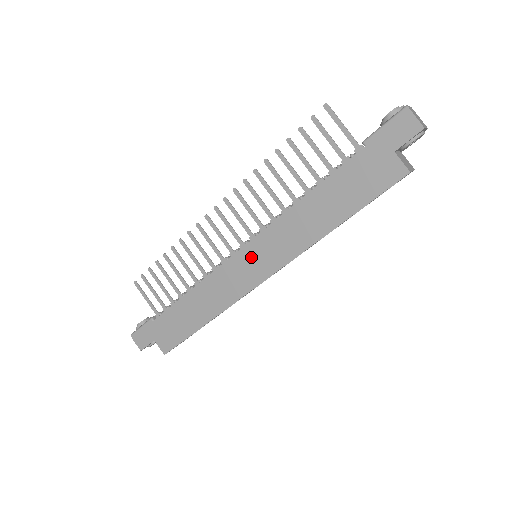
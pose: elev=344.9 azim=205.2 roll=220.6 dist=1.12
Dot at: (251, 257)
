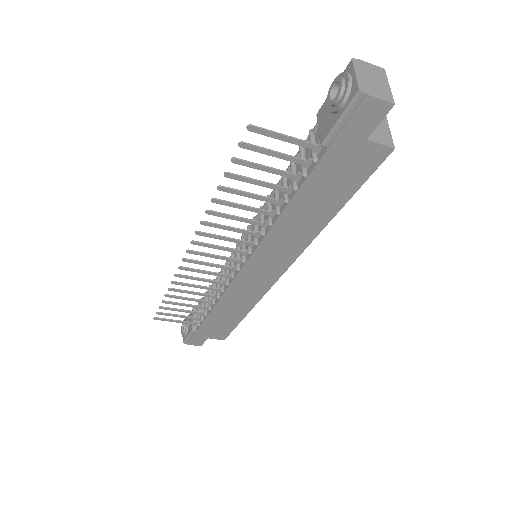
Dot at: (257, 269)
